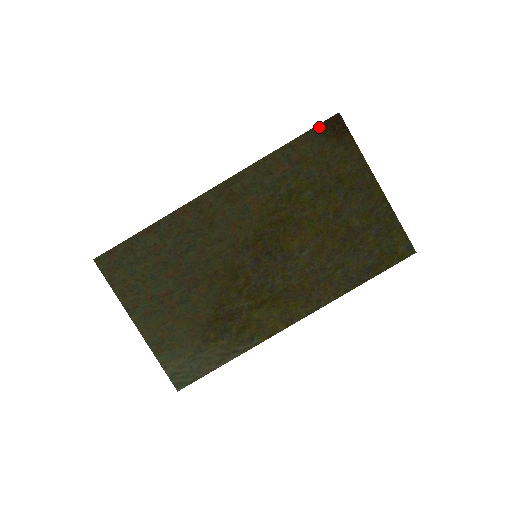
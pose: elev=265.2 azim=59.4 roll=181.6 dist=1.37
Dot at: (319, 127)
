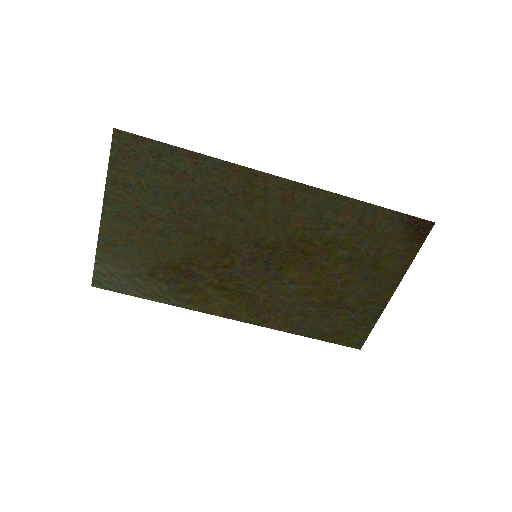
Dot at: (410, 218)
